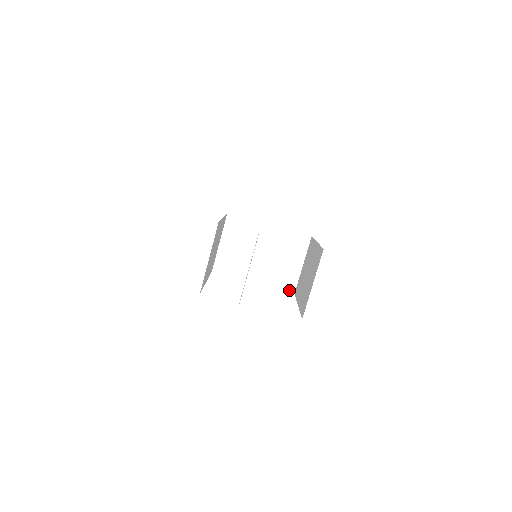
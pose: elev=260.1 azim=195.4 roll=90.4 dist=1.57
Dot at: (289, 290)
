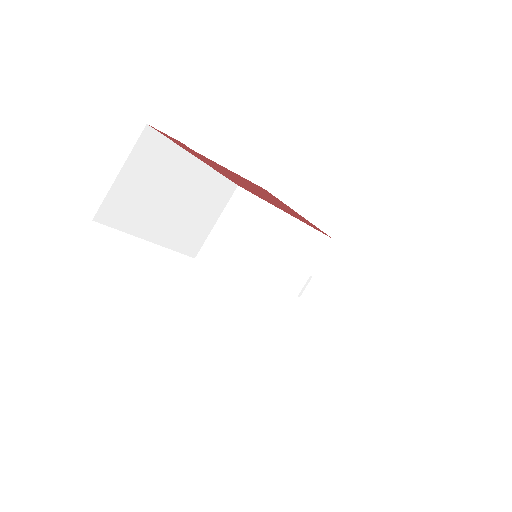
Dot at: (275, 315)
